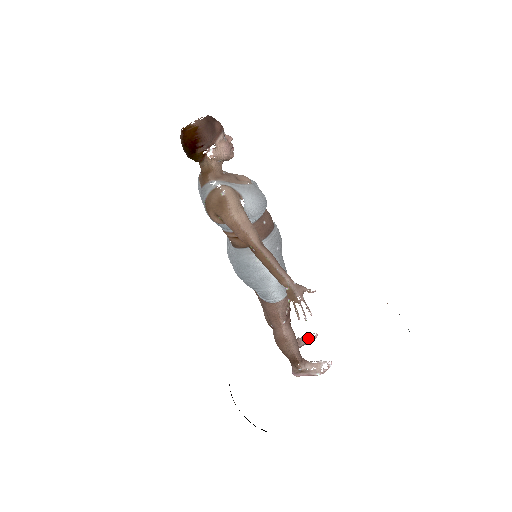
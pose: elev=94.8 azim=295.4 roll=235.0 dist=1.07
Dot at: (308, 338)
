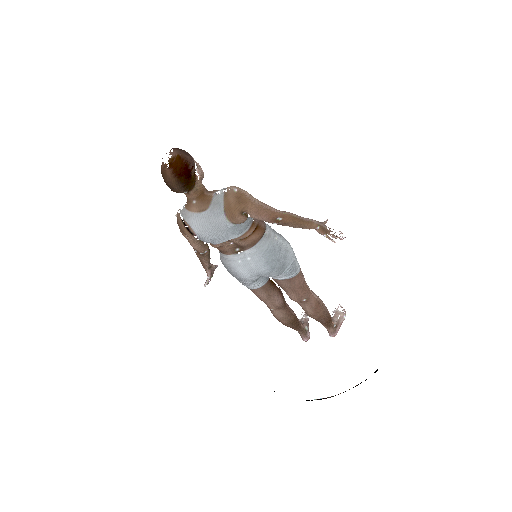
Dot at: (305, 317)
